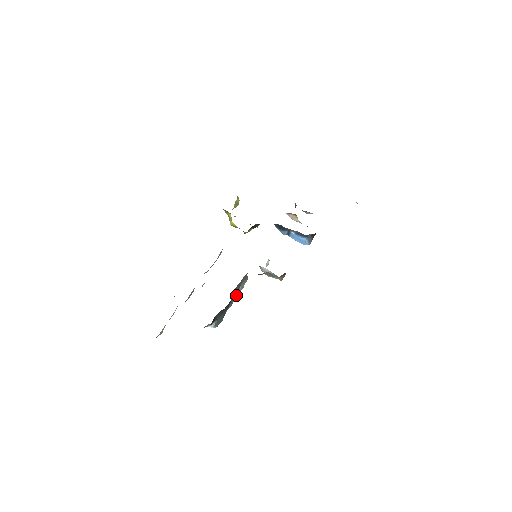
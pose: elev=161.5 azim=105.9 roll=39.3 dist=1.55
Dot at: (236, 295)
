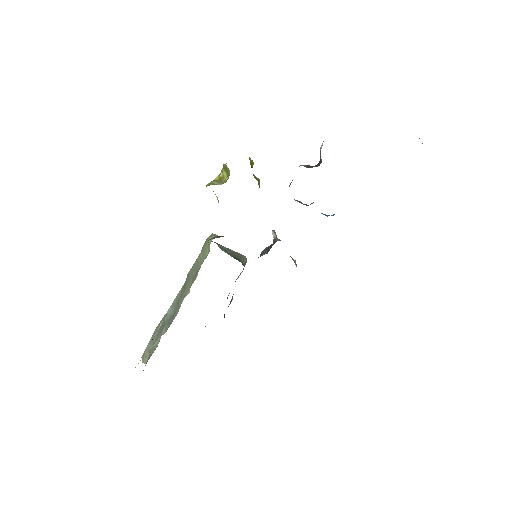
Dot at: occluded
